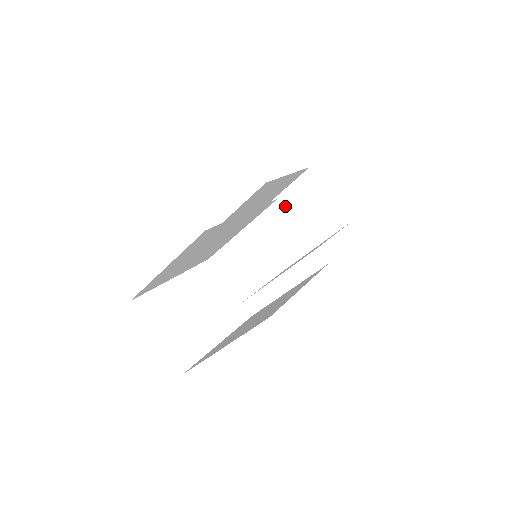
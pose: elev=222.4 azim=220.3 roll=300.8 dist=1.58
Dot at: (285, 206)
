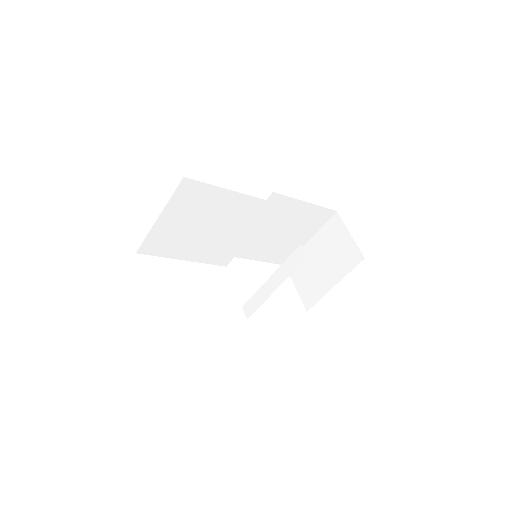
Dot at: (315, 248)
